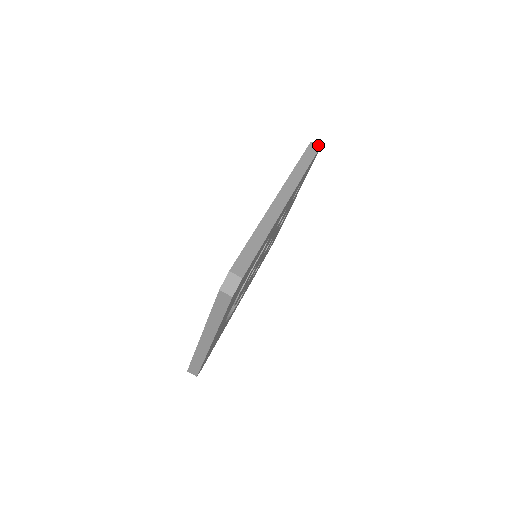
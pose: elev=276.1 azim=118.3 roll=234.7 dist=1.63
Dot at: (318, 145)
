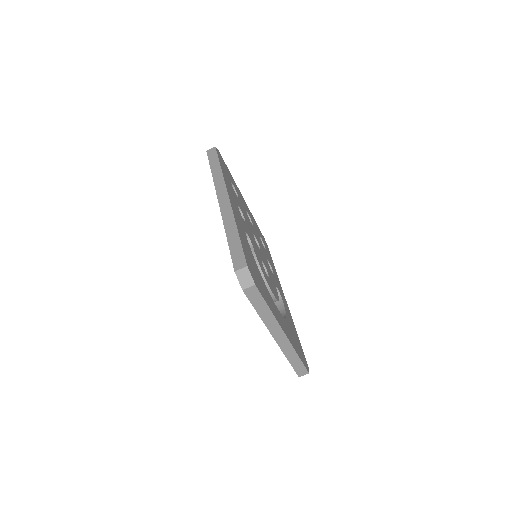
Dot at: (213, 148)
